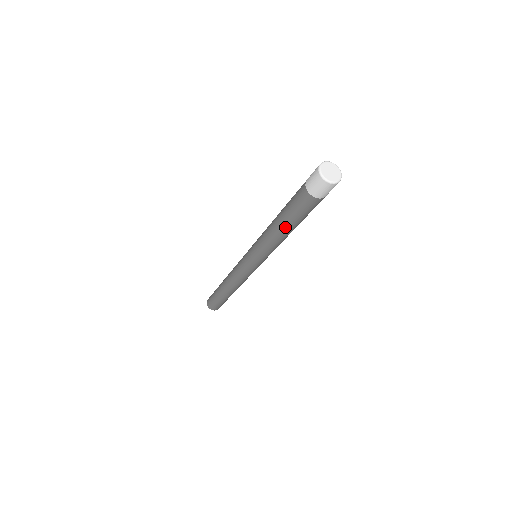
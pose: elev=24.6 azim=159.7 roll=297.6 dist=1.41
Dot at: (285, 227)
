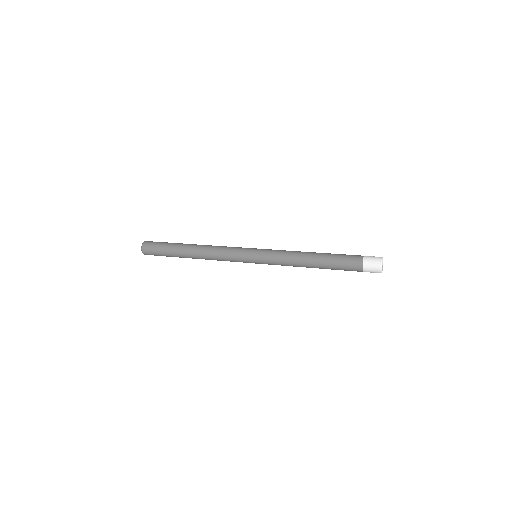
Dot at: (319, 268)
